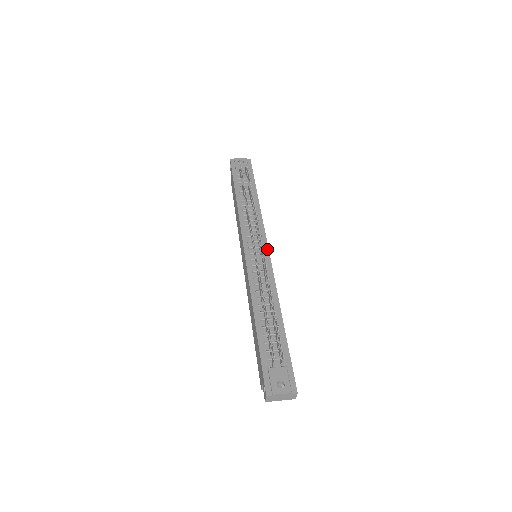
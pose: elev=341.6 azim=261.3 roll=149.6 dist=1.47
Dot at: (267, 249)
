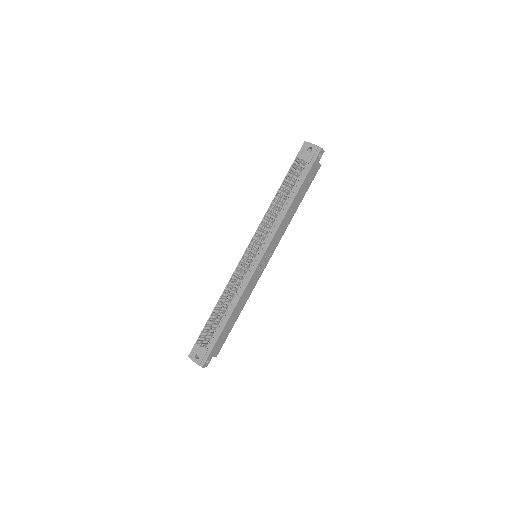
Dot at: (261, 258)
